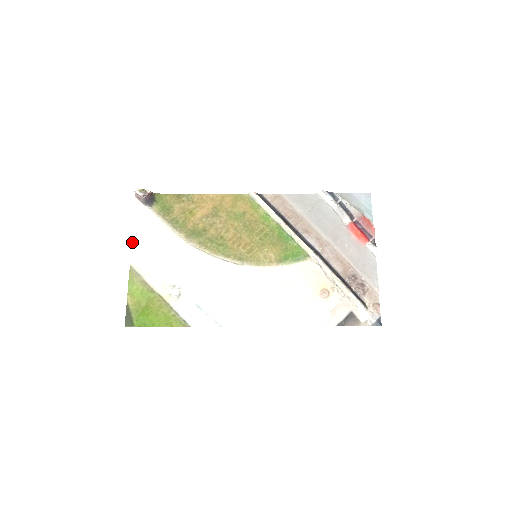
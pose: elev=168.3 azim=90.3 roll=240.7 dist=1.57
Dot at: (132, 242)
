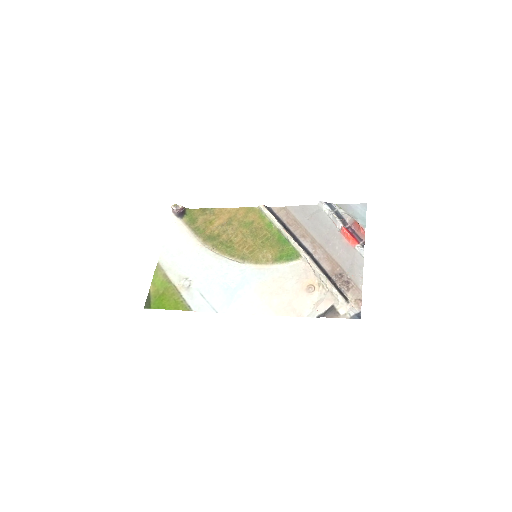
Dot at: (163, 245)
